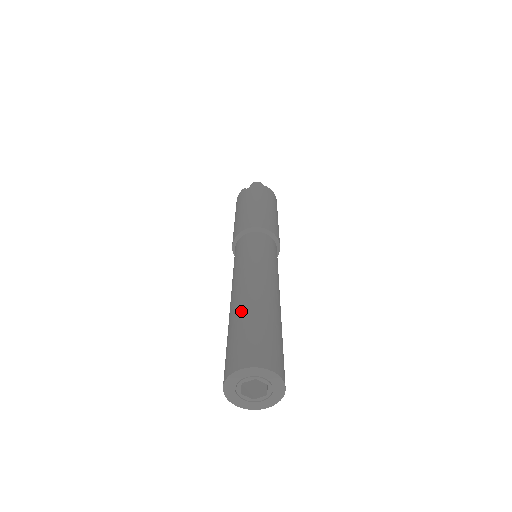
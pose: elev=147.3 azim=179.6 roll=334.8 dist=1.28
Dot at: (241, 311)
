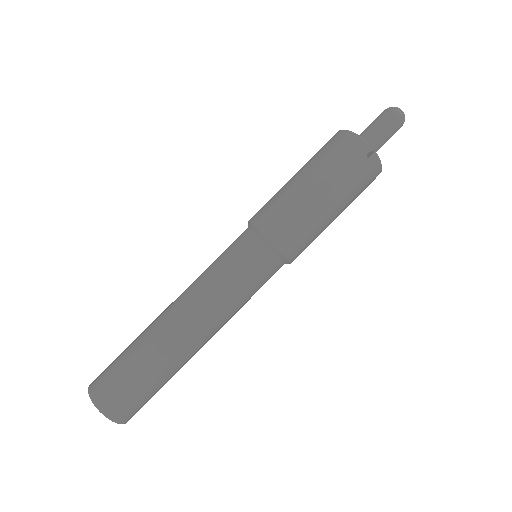
Dot at: (158, 357)
